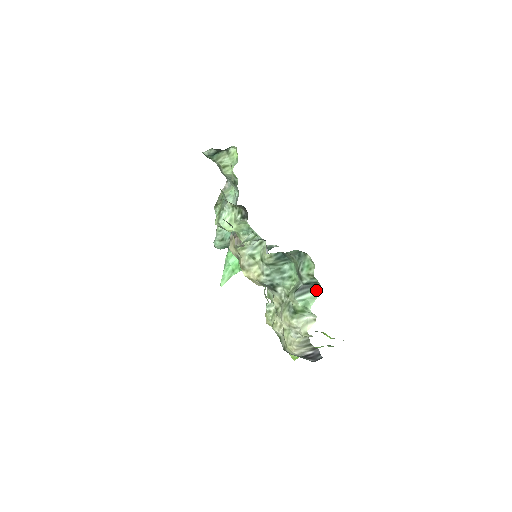
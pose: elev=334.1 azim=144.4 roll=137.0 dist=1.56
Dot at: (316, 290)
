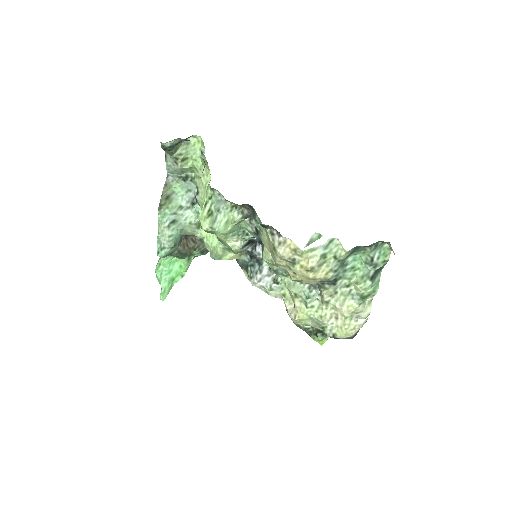
Dot at: (379, 274)
